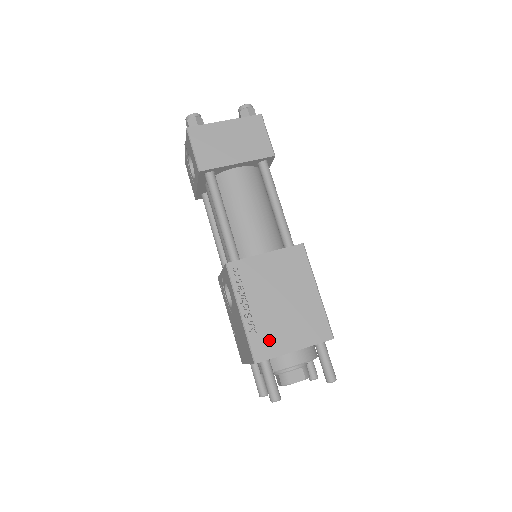
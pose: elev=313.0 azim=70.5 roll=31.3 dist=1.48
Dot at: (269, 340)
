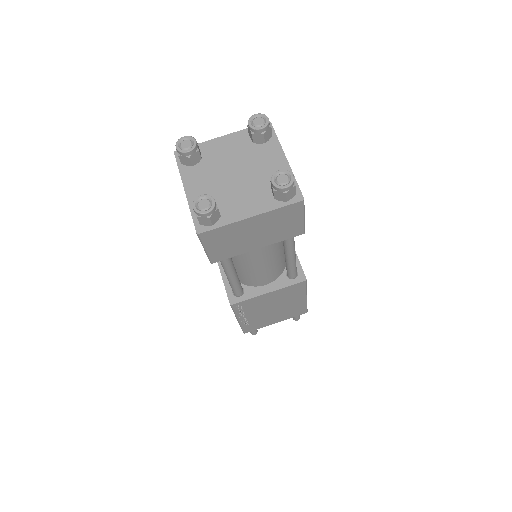
Dot at: (257, 324)
